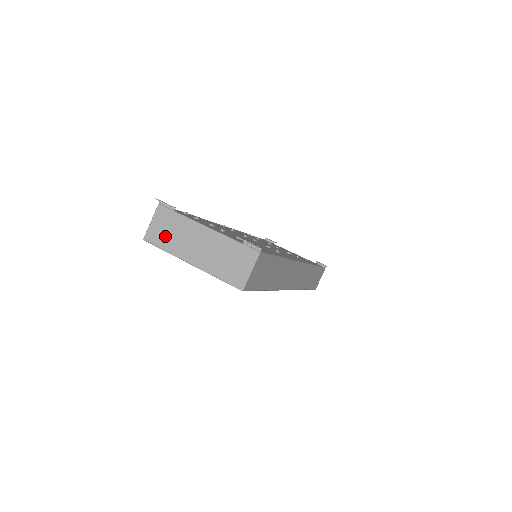
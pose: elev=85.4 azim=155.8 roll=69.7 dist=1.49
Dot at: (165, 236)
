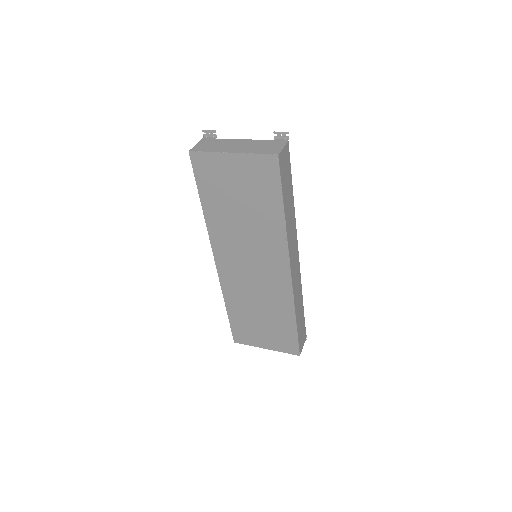
Dot at: (208, 147)
